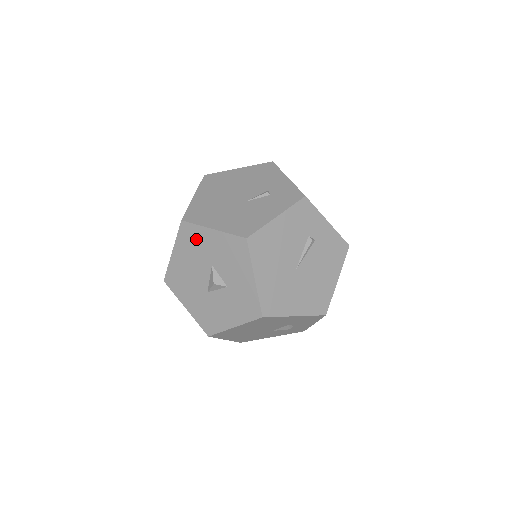
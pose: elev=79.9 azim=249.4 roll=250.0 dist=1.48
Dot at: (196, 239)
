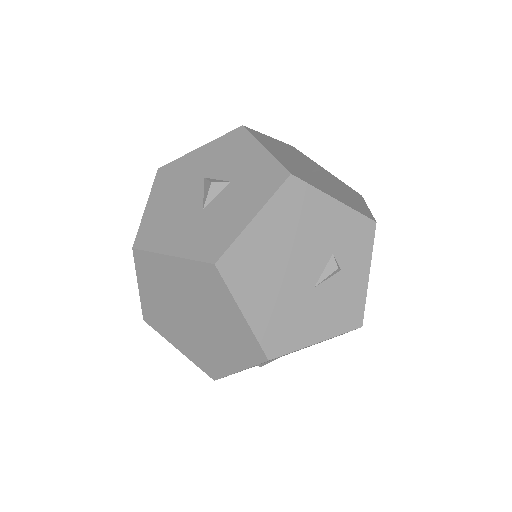
Dot at: (179, 170)
